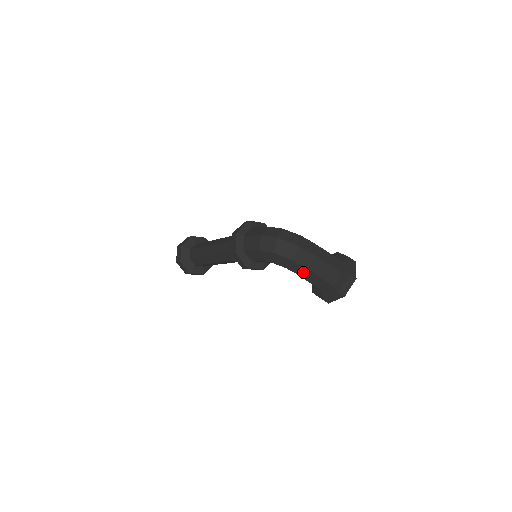
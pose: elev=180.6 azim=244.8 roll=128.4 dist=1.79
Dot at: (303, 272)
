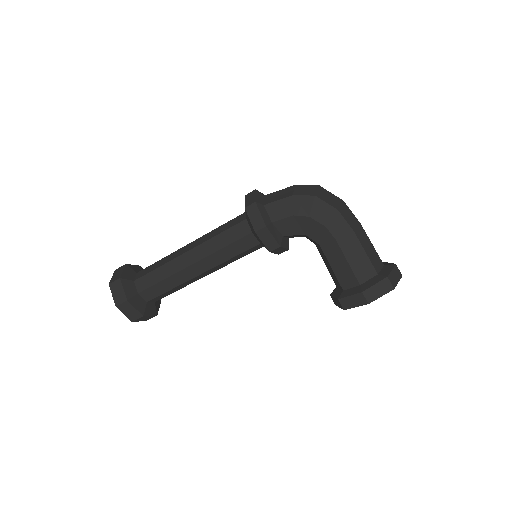
Dot at: (345, 237)
